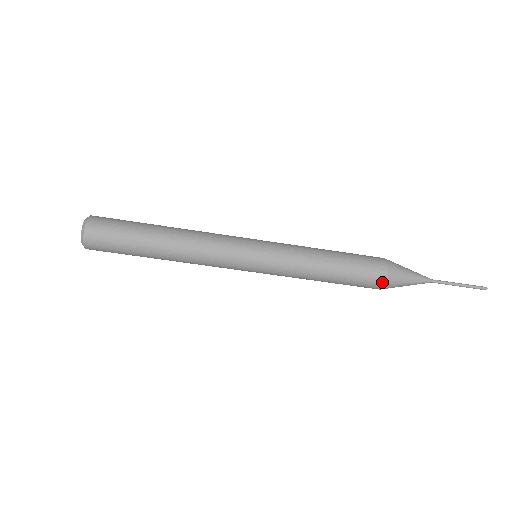
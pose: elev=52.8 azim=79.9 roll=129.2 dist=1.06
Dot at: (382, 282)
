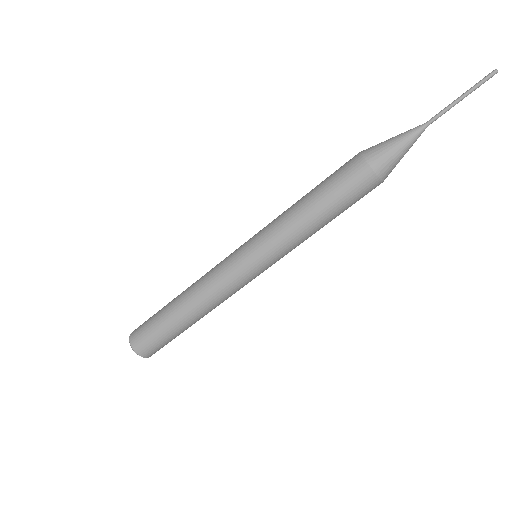
Dot at: (376, 182)
